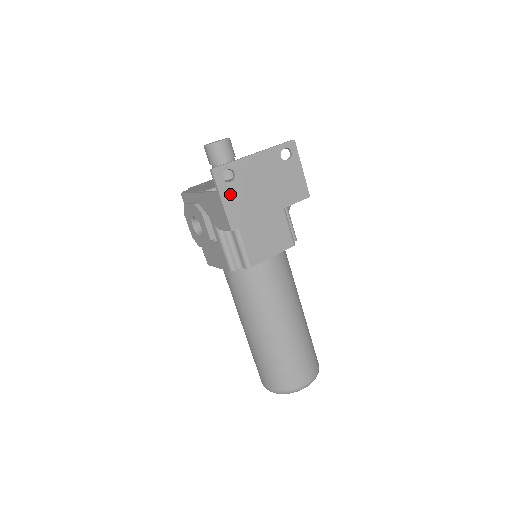
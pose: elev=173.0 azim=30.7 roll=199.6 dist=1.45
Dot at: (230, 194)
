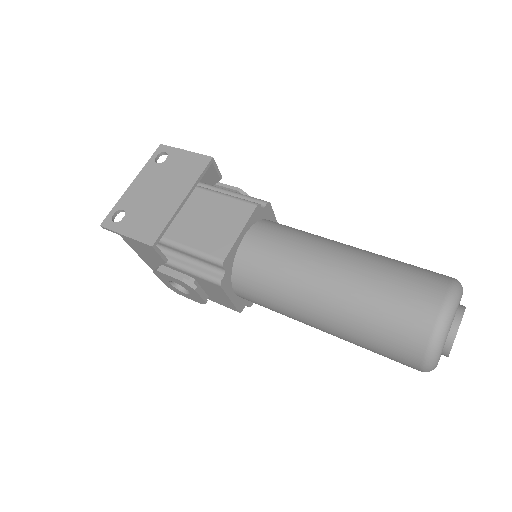
Dot at: (130, 225)
